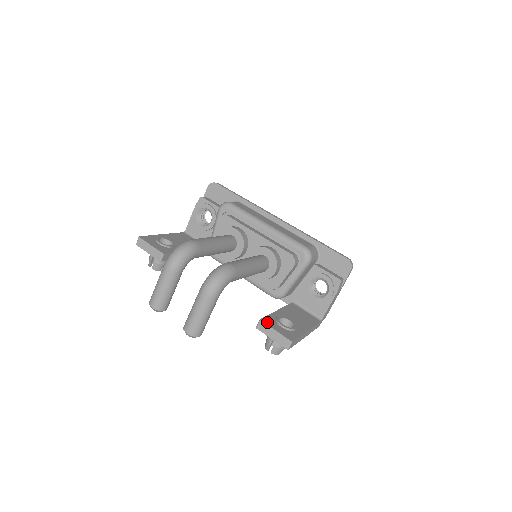
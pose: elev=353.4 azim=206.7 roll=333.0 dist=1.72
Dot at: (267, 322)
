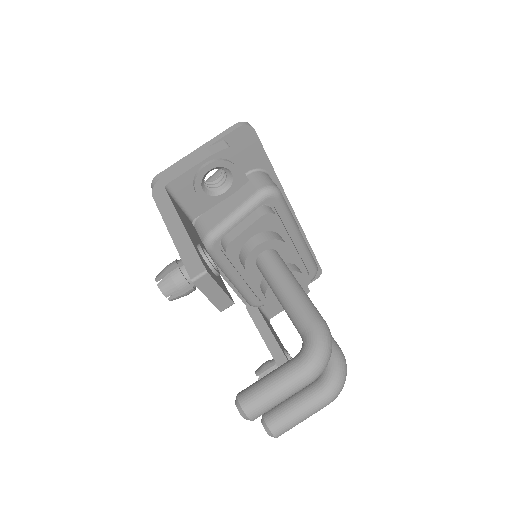
Dot at: occluded
